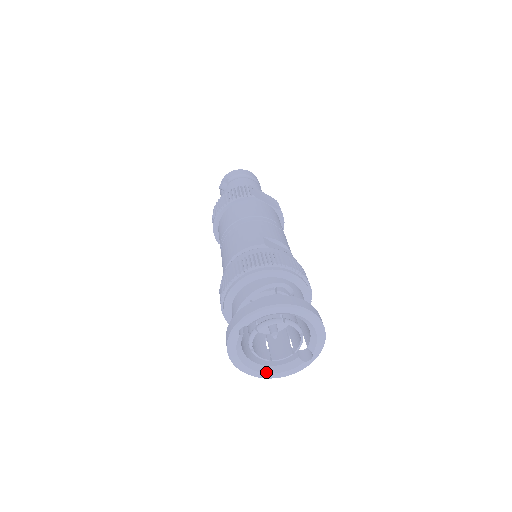
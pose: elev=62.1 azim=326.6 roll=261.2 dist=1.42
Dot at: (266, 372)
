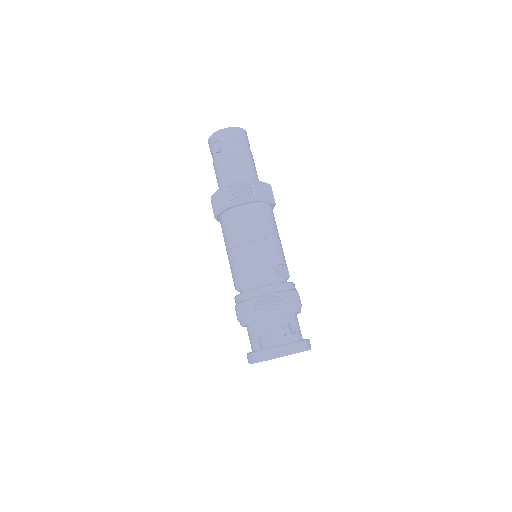
Dot at: occluded
